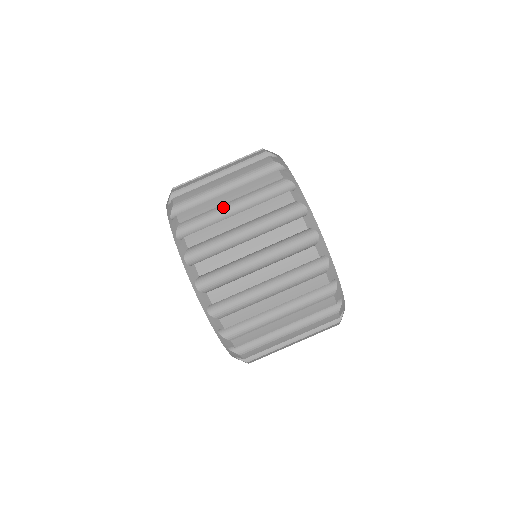
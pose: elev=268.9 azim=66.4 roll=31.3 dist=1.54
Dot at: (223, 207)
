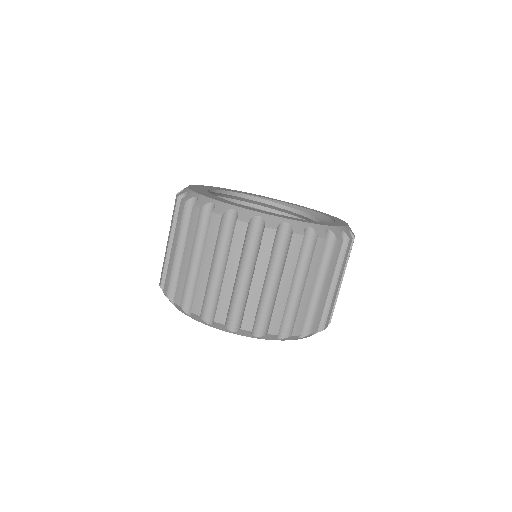
Dot at: occluded
